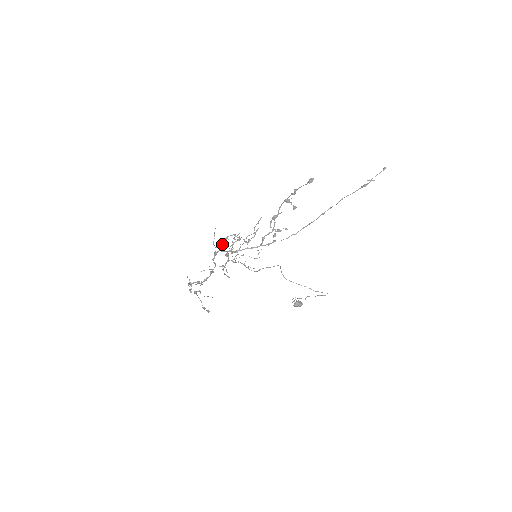
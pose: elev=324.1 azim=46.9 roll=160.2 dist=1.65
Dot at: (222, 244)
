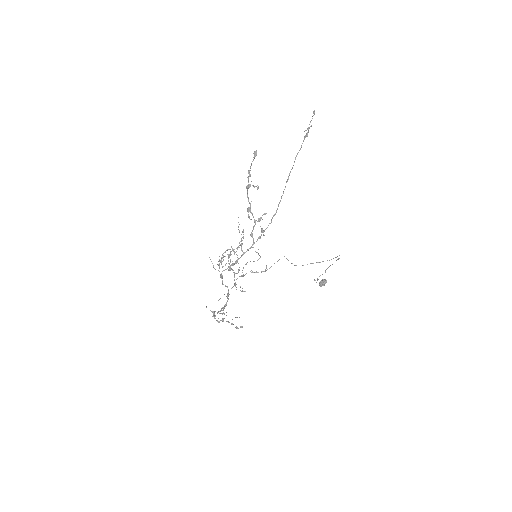
Dot at: (220, 261)
